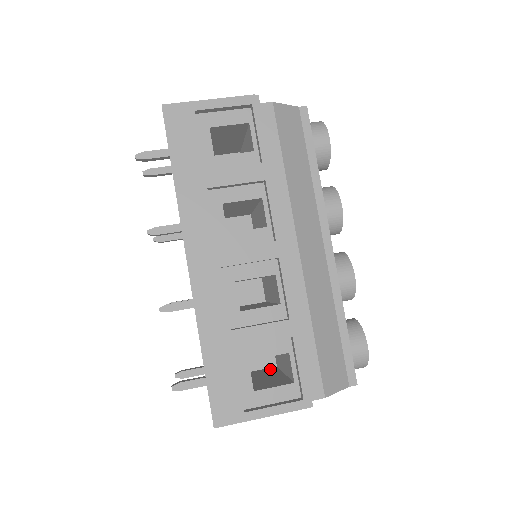
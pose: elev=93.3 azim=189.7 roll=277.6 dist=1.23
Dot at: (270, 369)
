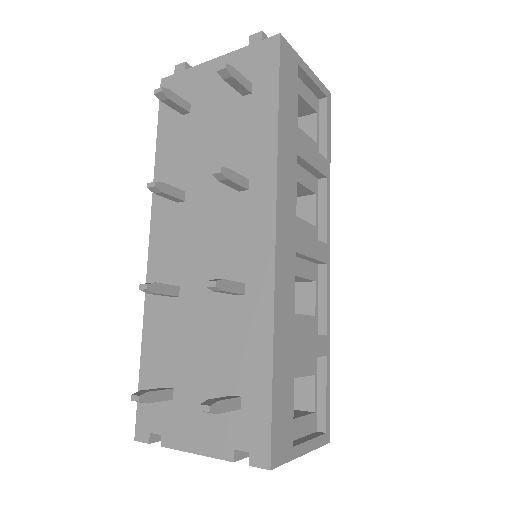
Dot at: occluded
